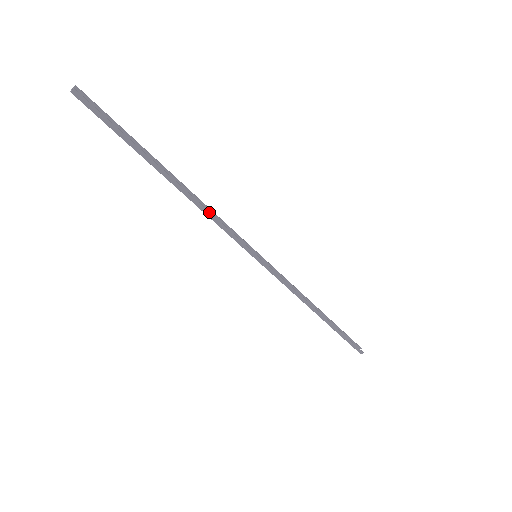
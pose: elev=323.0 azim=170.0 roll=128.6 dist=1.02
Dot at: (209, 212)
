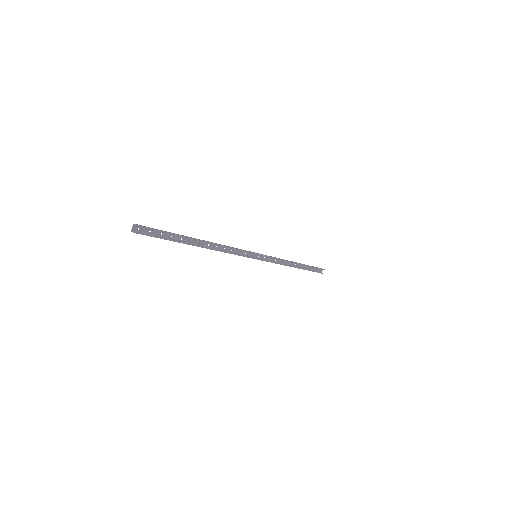
Dot at: (224, 252)
